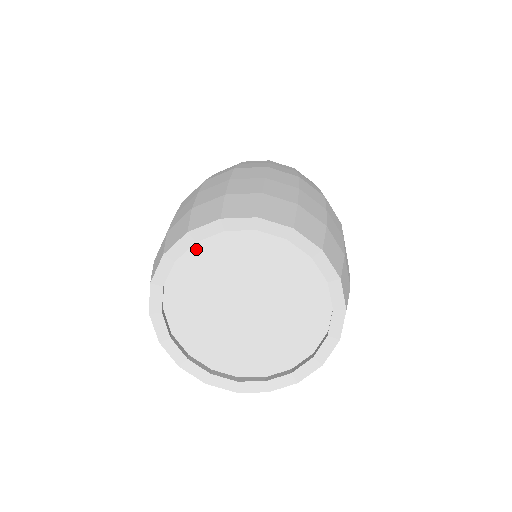
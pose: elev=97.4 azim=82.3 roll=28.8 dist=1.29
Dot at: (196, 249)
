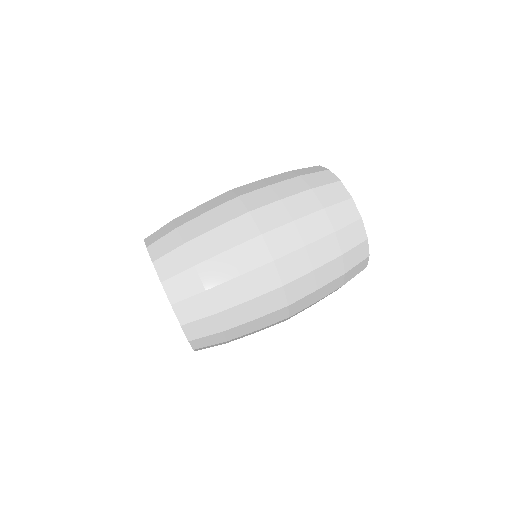
Dot at: occluded
